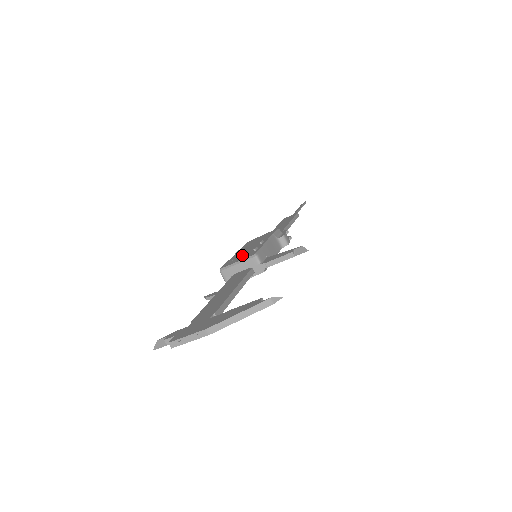
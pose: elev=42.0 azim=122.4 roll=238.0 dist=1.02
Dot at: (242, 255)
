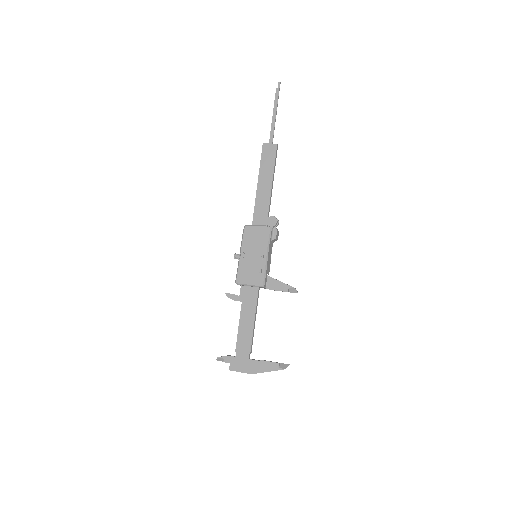
Dot at: (250, 272)
